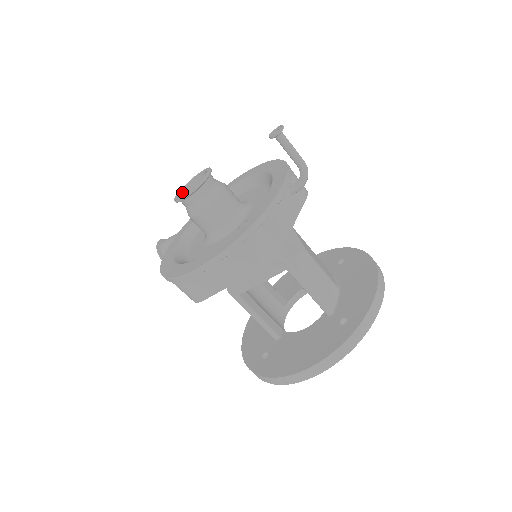
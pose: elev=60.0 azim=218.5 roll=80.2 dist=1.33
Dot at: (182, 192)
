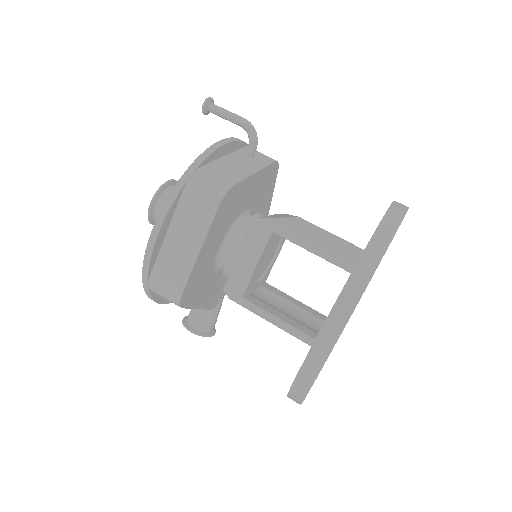
Dot at: occluded
